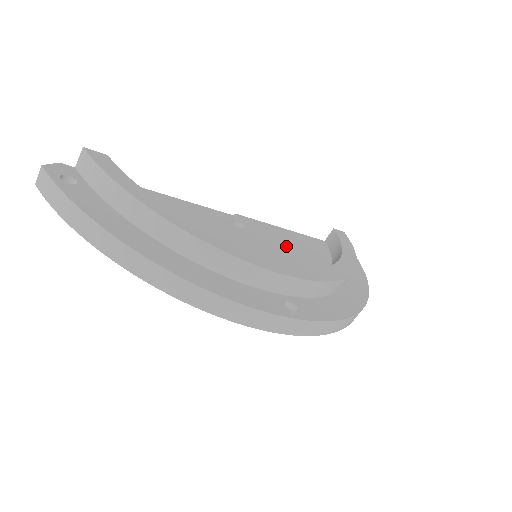
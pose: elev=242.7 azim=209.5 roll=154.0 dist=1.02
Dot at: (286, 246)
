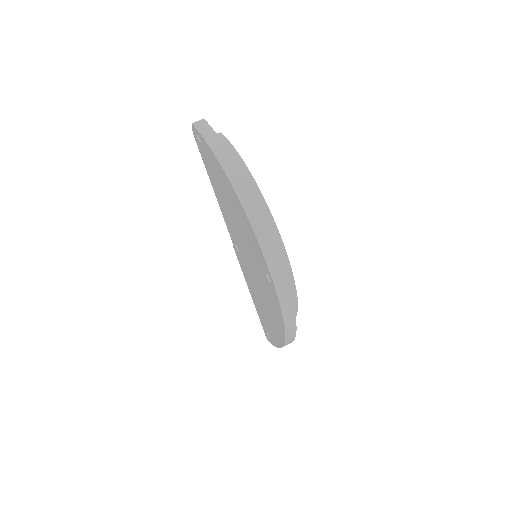
Dot at: occluded
